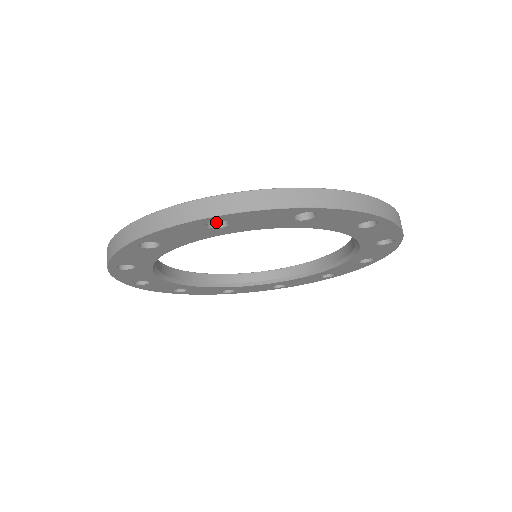
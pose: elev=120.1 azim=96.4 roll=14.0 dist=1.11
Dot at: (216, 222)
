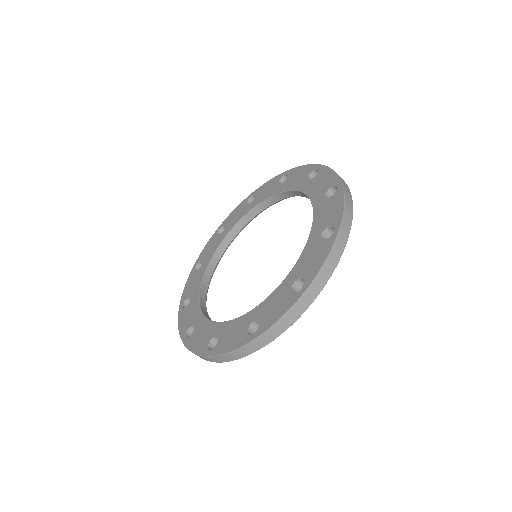
Dot at: occluded
